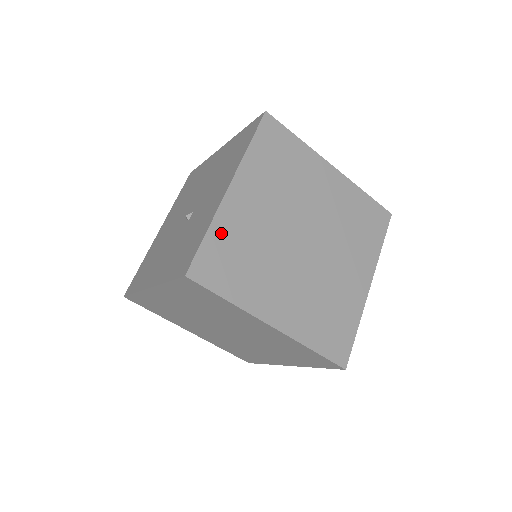
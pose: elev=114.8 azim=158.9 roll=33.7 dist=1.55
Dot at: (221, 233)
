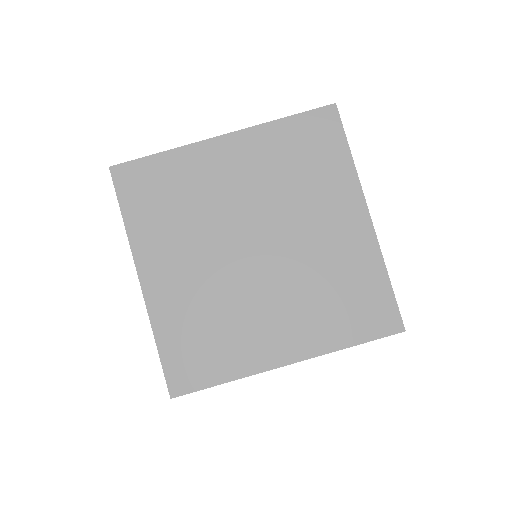
Dot at: (174, 164)
